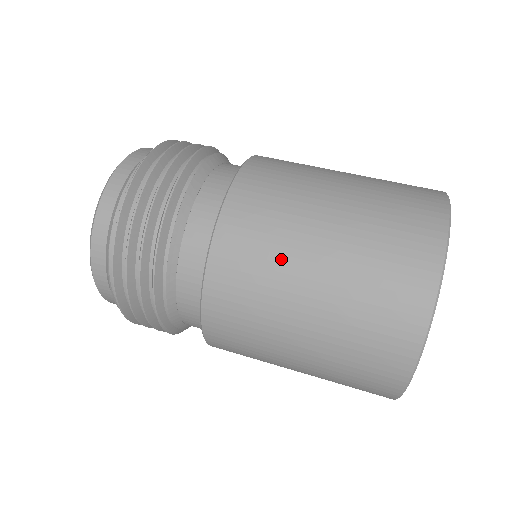
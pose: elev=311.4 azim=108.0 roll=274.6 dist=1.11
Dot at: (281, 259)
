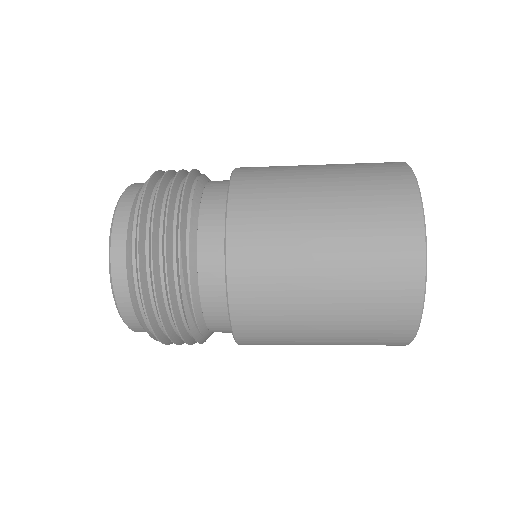
Dot at: (290, 171)
